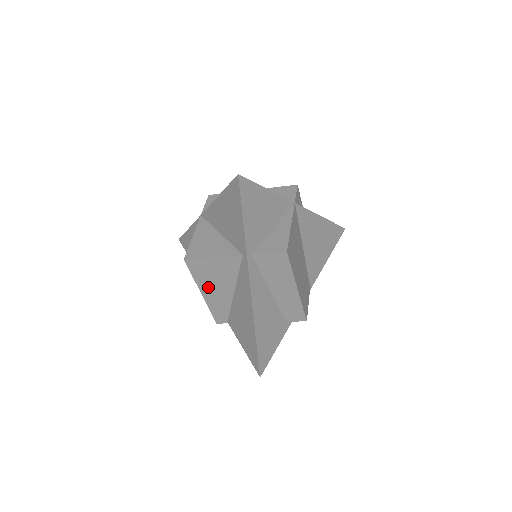
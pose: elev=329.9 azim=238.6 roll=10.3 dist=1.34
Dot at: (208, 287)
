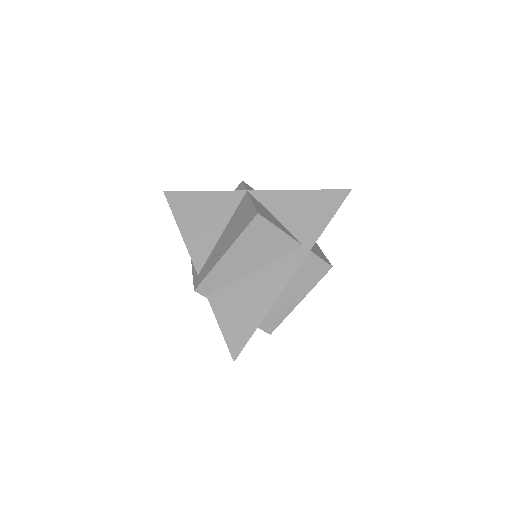
Dot at: (240, 251)
